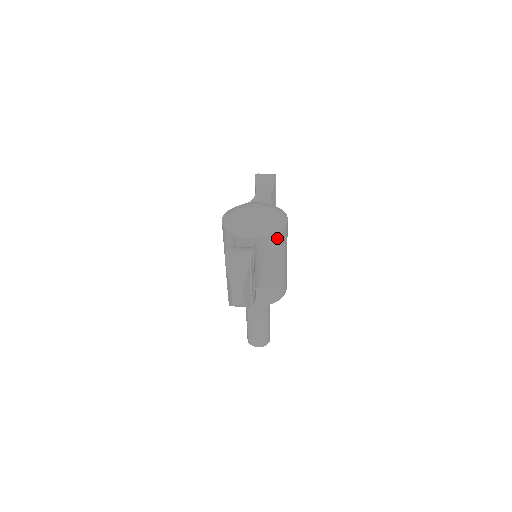
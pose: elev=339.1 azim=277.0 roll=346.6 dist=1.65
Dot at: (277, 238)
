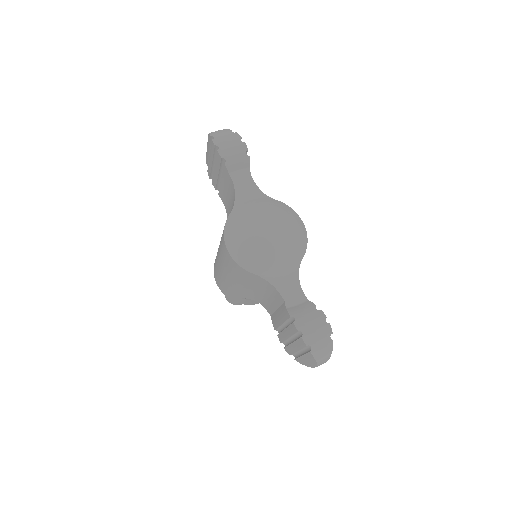
Dot at: occluded
